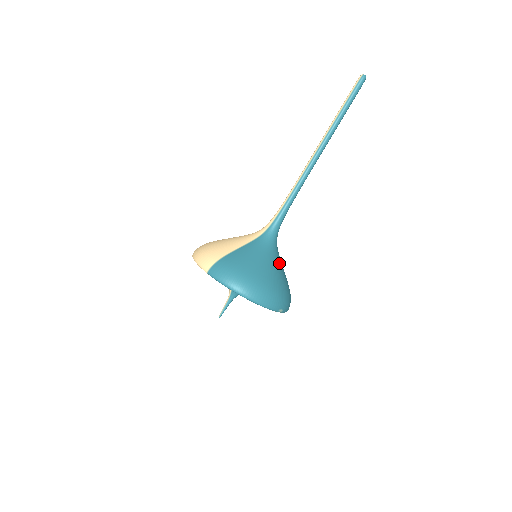
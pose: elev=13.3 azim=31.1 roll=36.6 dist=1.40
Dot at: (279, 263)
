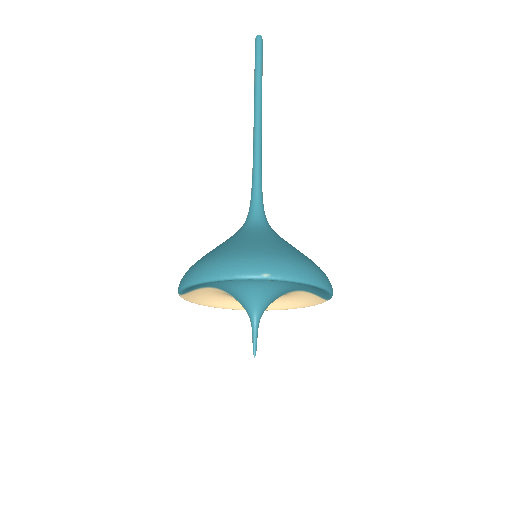
Dot at: (265, 236)
